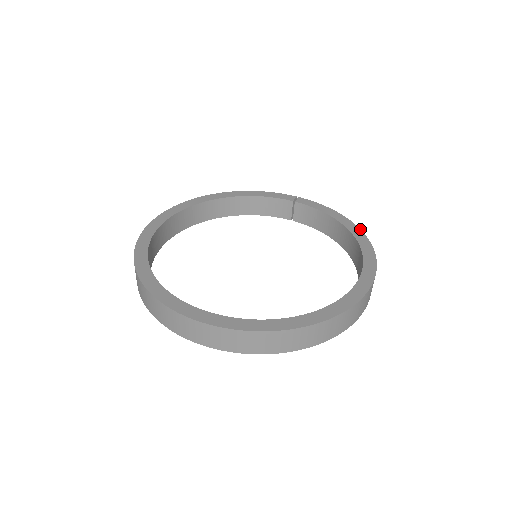
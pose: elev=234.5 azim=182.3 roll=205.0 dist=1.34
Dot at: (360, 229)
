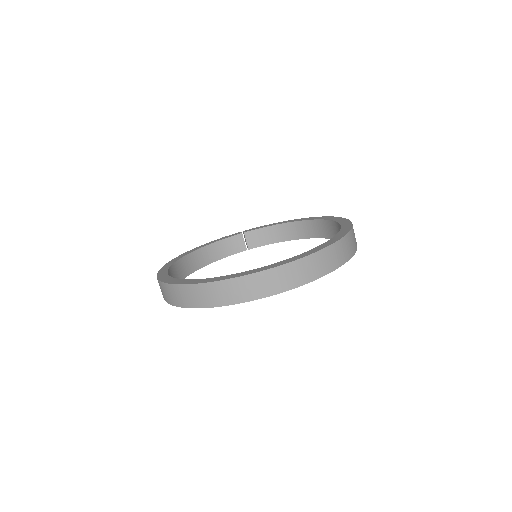
Dot at: (303, 218)
